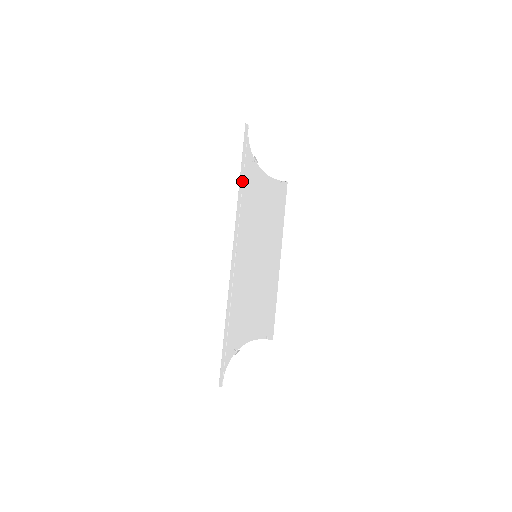
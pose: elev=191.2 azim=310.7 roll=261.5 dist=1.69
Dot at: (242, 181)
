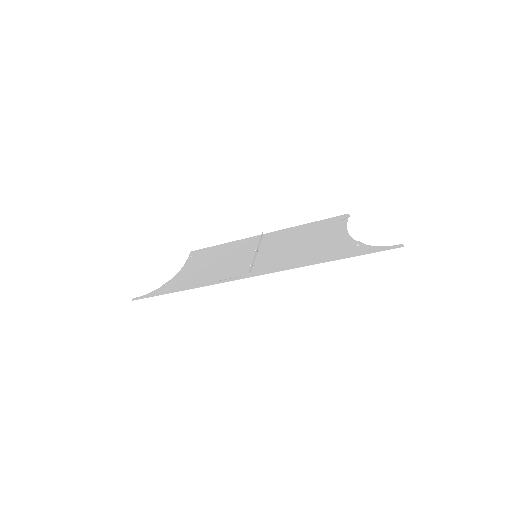
Dot at: (329, 259)
